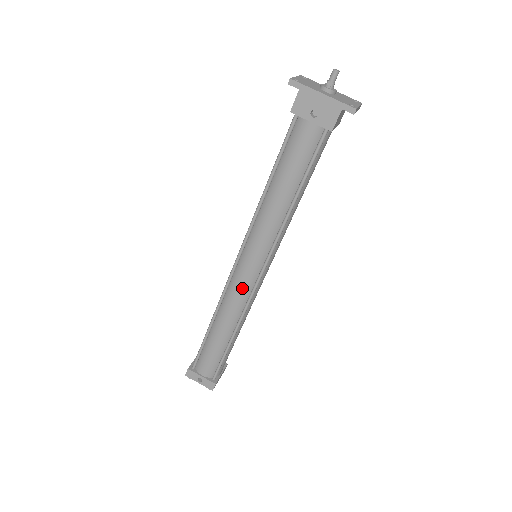
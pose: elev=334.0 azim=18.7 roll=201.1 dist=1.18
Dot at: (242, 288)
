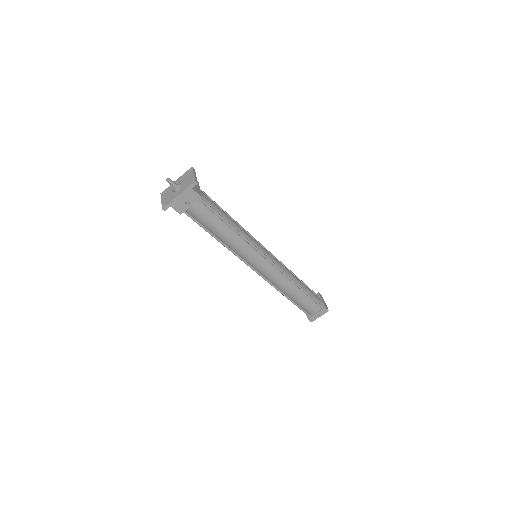
Dot at: (271, 273)
